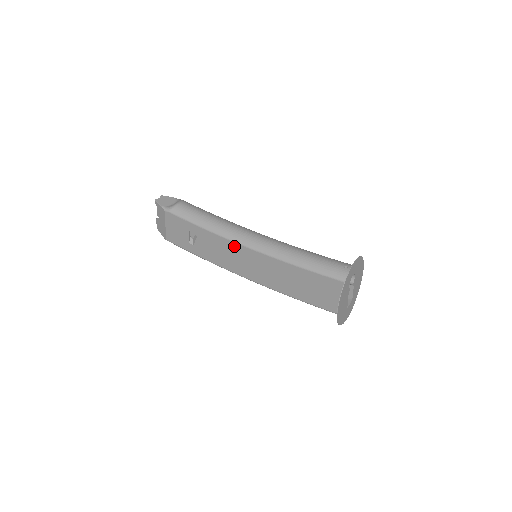
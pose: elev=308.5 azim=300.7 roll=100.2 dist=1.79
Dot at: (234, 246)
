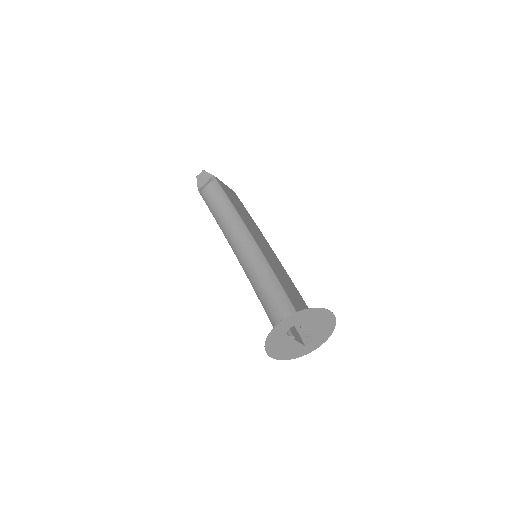
Dot at: occluded
